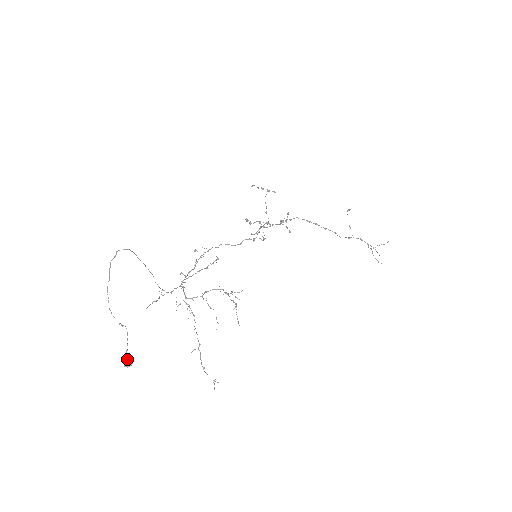
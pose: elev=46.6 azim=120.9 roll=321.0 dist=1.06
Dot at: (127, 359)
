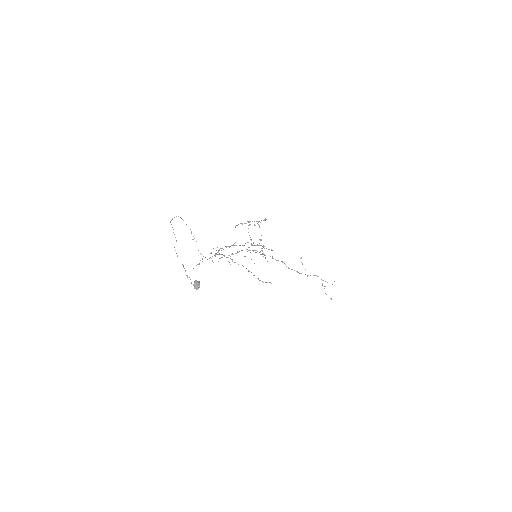
Dot at: (196, 281)
